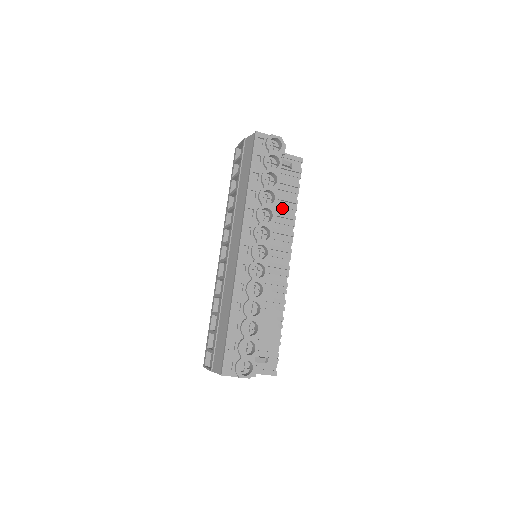
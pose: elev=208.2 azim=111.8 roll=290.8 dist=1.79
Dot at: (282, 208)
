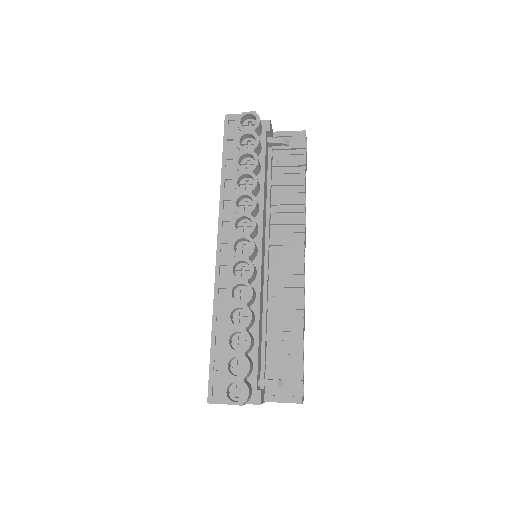
Dot at: (287, 194)
